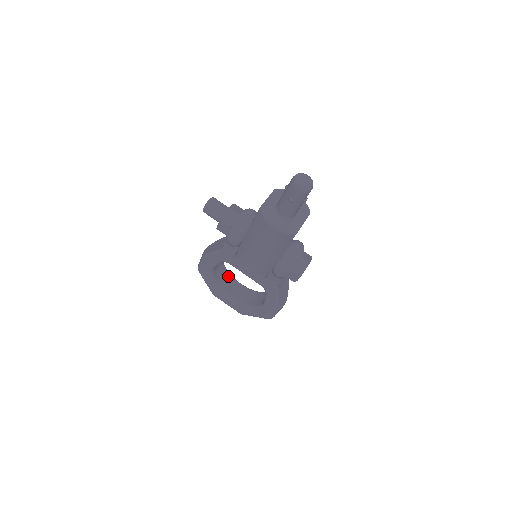
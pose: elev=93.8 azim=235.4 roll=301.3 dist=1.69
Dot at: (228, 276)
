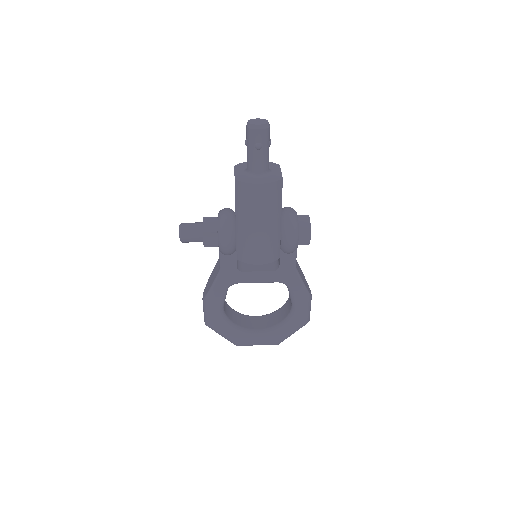
Dot at: (240, 315)
